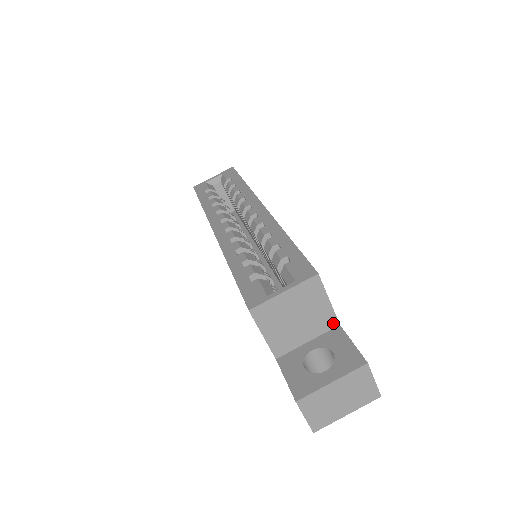
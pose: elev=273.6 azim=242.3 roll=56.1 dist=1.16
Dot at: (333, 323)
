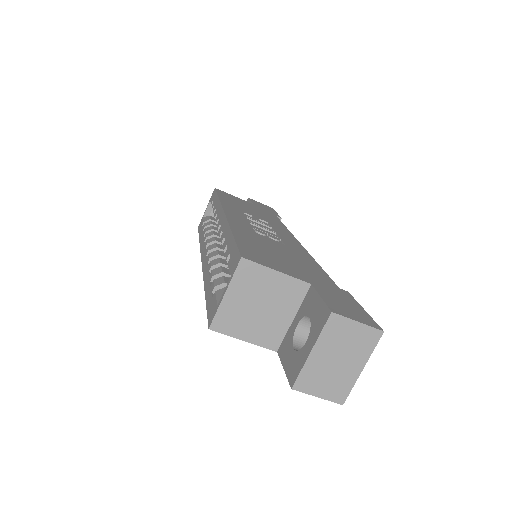
Dot at: (302, 287)
